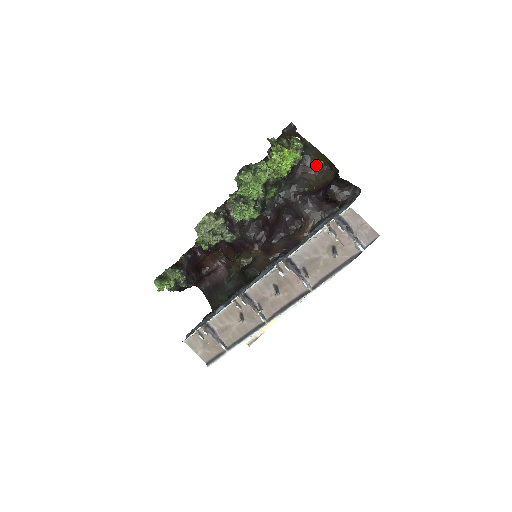
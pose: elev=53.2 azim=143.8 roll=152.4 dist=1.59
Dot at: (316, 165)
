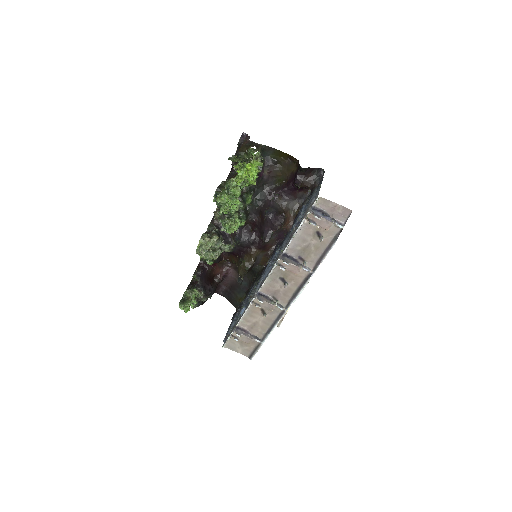
Dot at: (278, 162)
